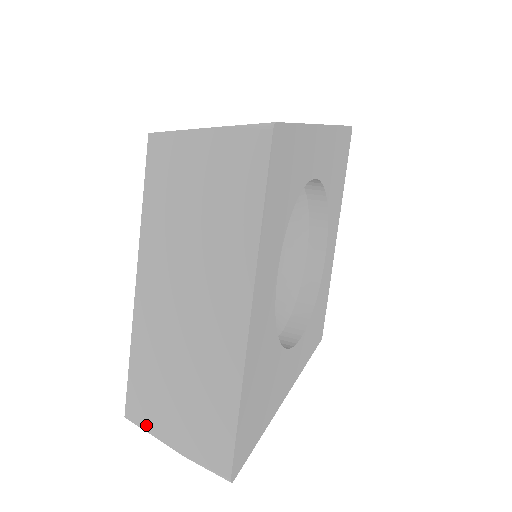
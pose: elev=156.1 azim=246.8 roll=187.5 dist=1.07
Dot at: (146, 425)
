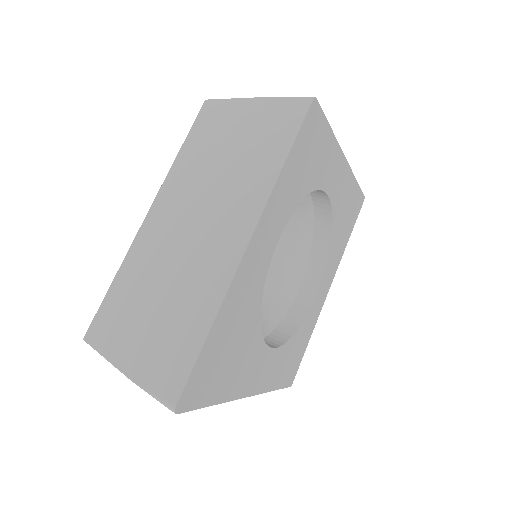
Dot at: (103, 347)
